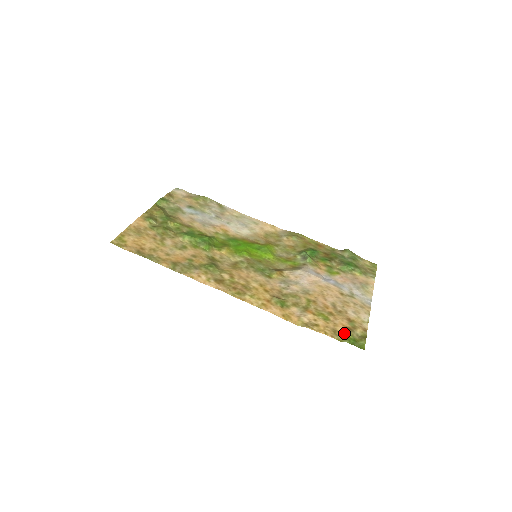
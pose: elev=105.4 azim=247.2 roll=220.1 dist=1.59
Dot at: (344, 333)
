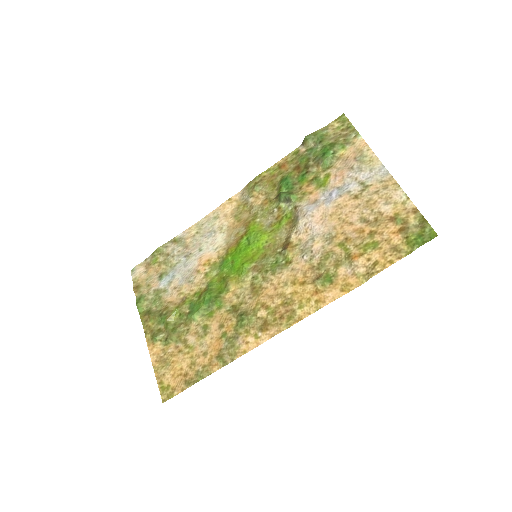
Dot at: (404, 240)
